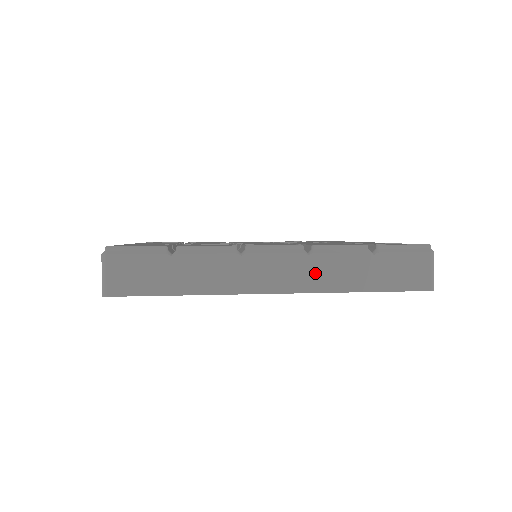
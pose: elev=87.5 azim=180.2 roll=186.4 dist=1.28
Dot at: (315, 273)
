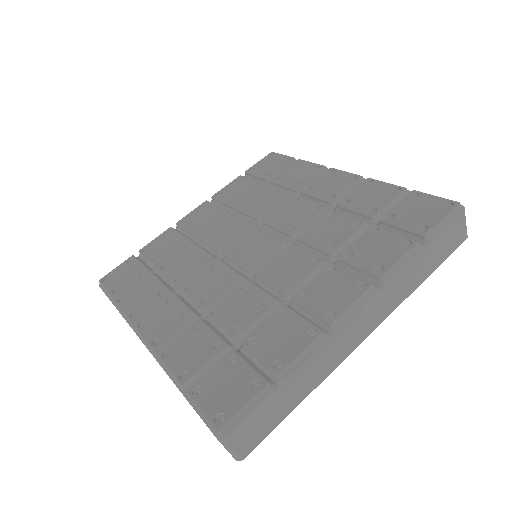
Dot at: (390, 298)
